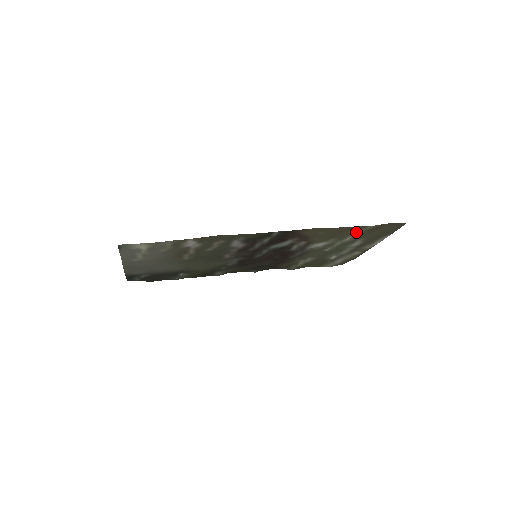
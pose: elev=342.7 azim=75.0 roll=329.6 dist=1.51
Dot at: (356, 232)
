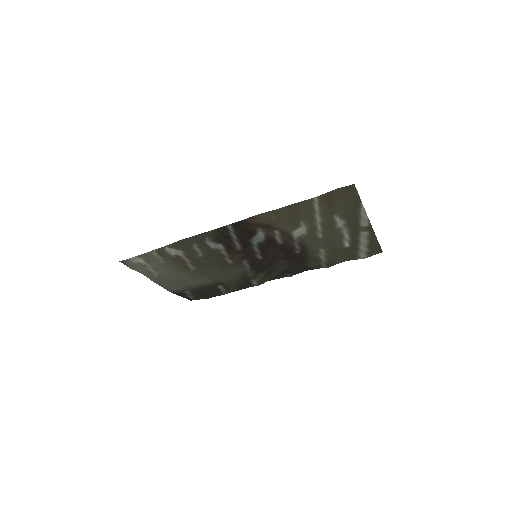
Dot at: (313, 208)
